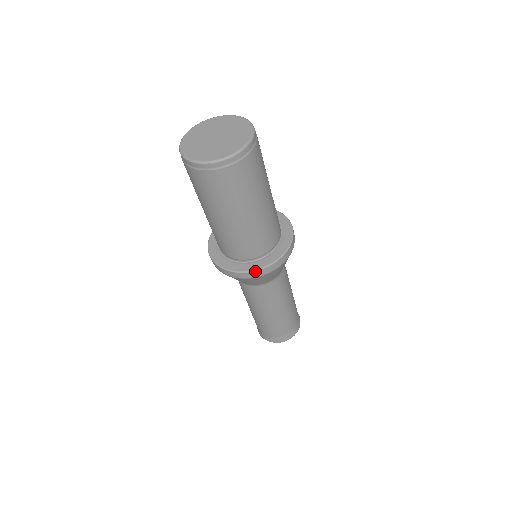
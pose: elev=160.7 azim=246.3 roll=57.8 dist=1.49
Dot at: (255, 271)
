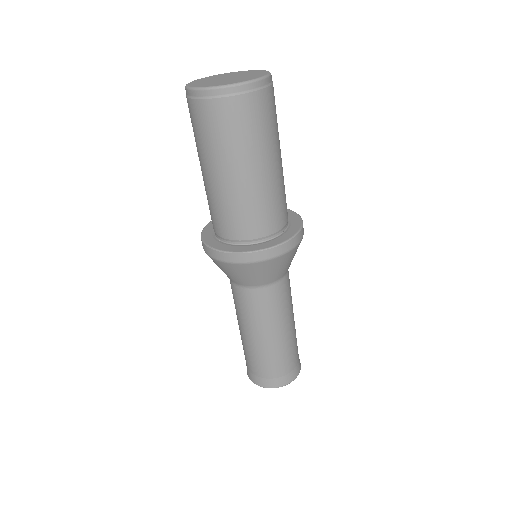
Dot at: (273, 247)
